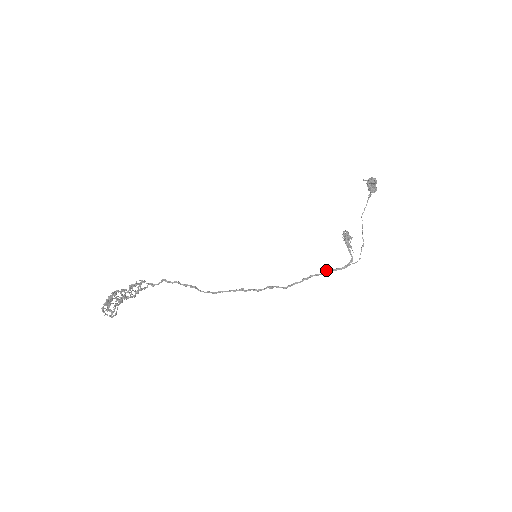
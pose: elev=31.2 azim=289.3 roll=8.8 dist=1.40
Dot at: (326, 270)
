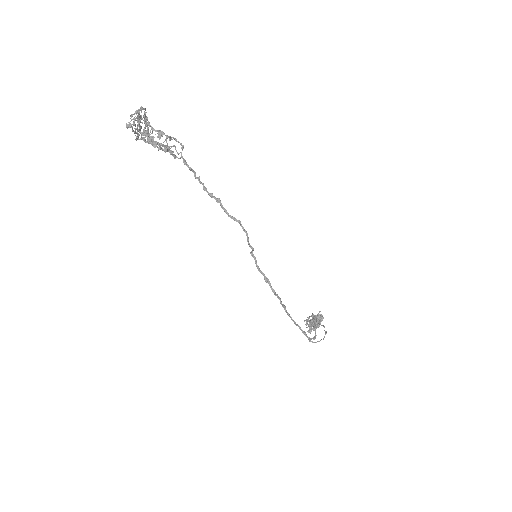
Dot at: (297, 324)
